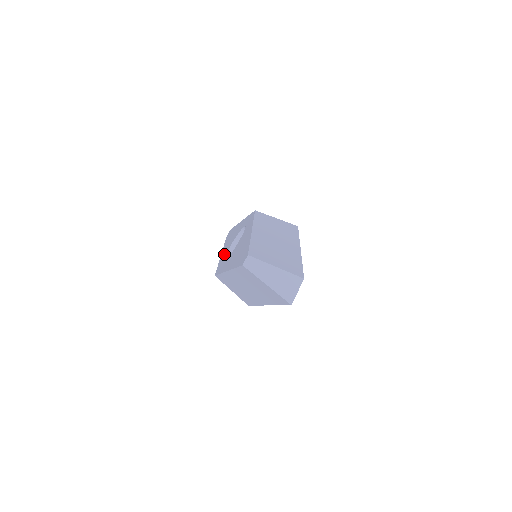
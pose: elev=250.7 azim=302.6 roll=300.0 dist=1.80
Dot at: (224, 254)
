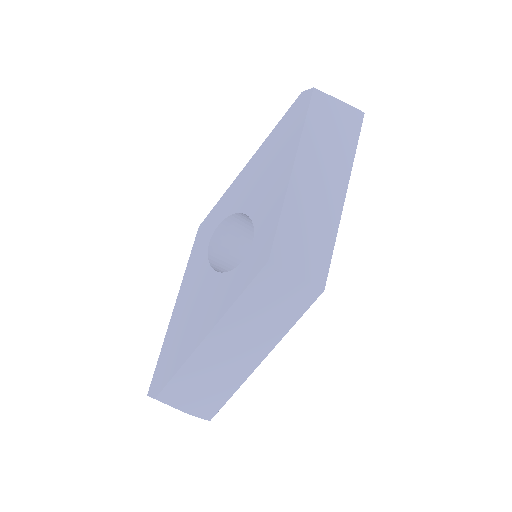
Dot at: (231, 201)
